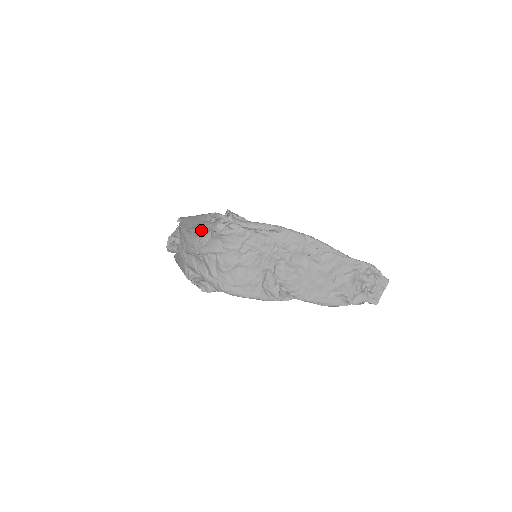
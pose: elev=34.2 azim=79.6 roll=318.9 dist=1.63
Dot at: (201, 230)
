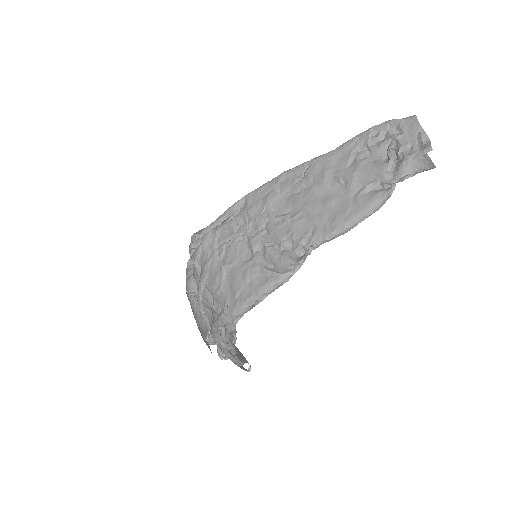
Dot at: occluded
